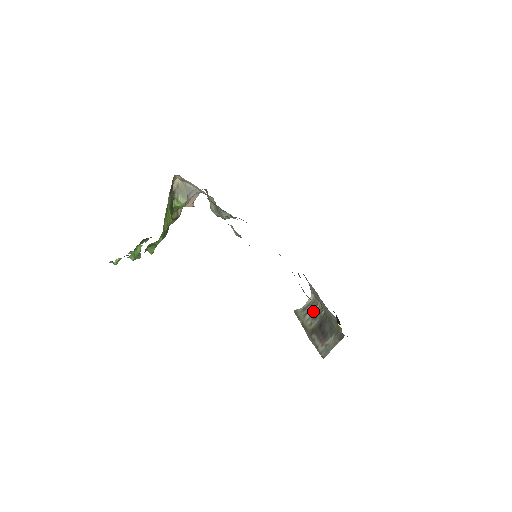
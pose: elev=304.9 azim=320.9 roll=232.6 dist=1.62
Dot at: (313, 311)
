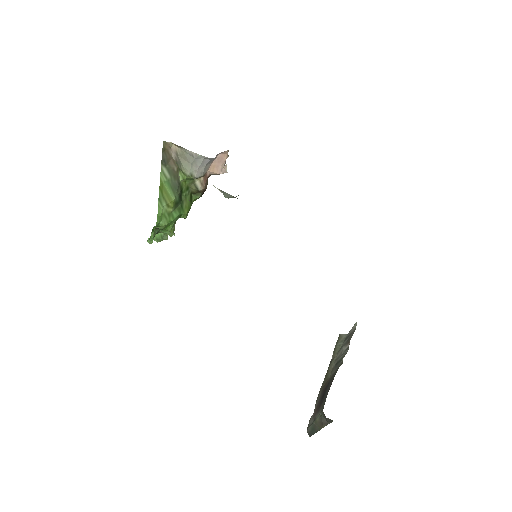
Dot at: (343, 349)
